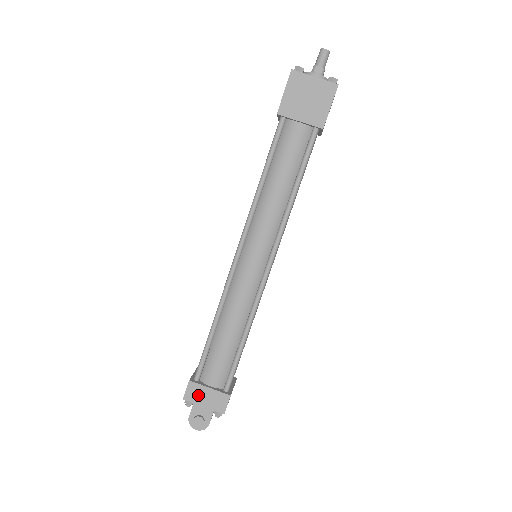
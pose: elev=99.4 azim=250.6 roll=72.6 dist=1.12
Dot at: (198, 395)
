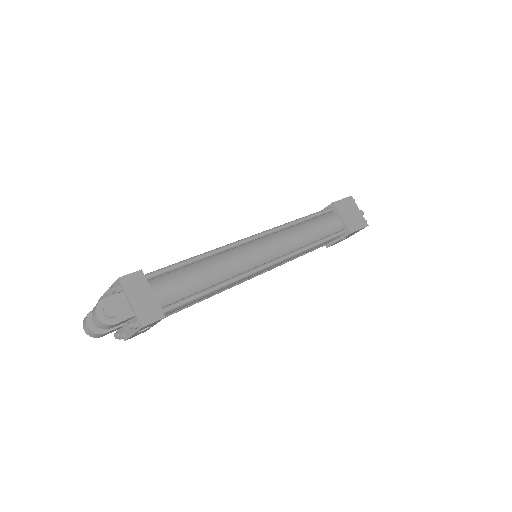
Dot at: (137, 288)
